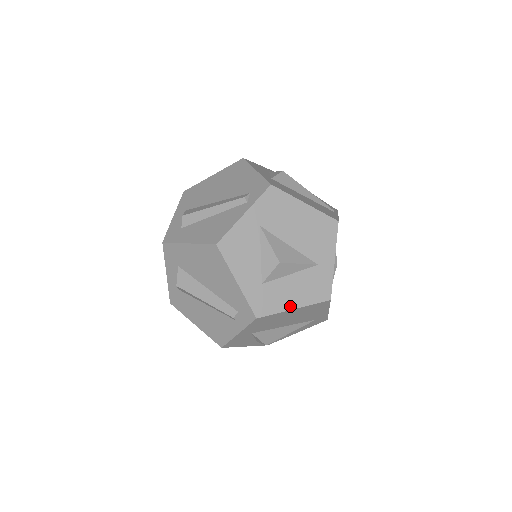
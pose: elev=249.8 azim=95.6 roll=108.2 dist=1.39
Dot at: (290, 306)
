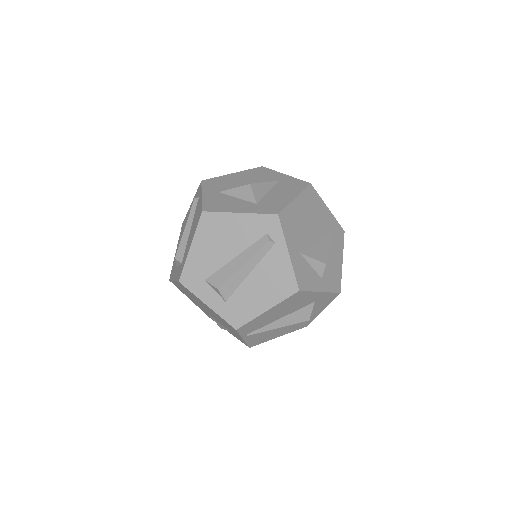
Dot at: (290, 199)
